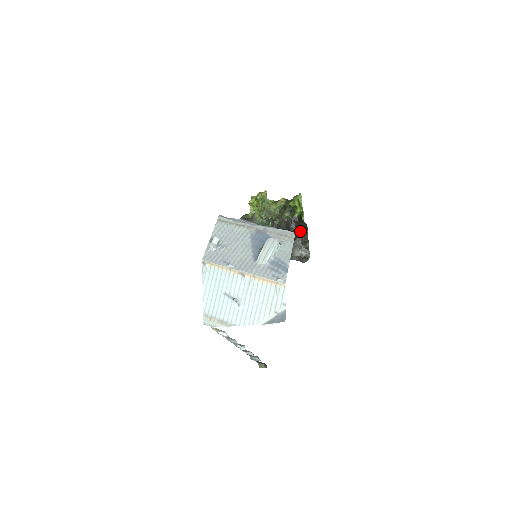
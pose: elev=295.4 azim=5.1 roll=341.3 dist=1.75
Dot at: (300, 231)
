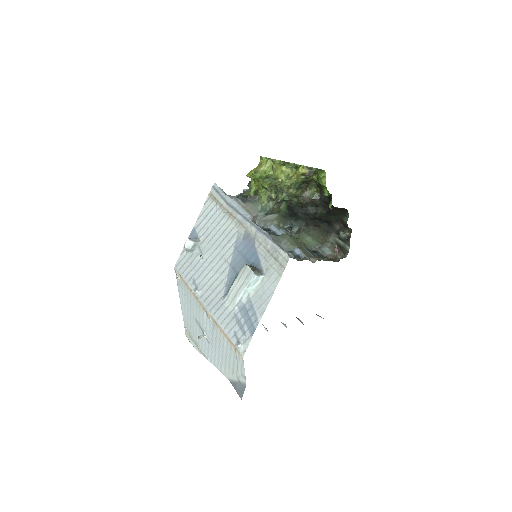
Dot at: (336, 213)
